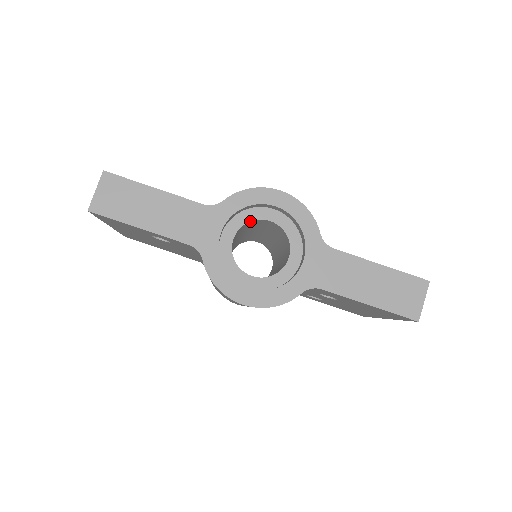
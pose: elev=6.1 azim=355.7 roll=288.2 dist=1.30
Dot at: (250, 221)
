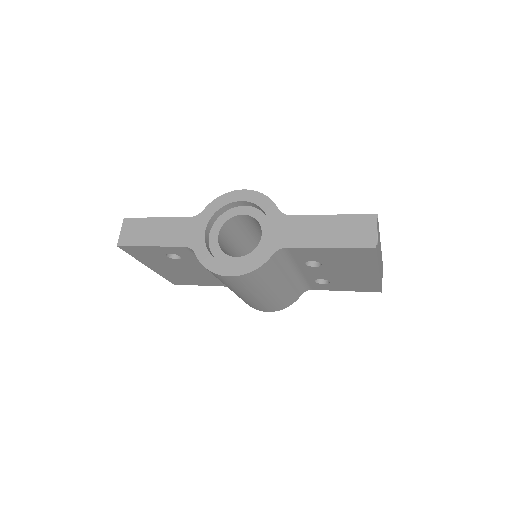
Dot at: (228, 220)
